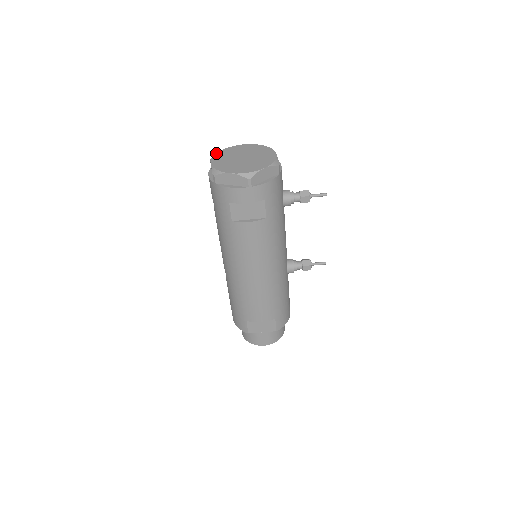
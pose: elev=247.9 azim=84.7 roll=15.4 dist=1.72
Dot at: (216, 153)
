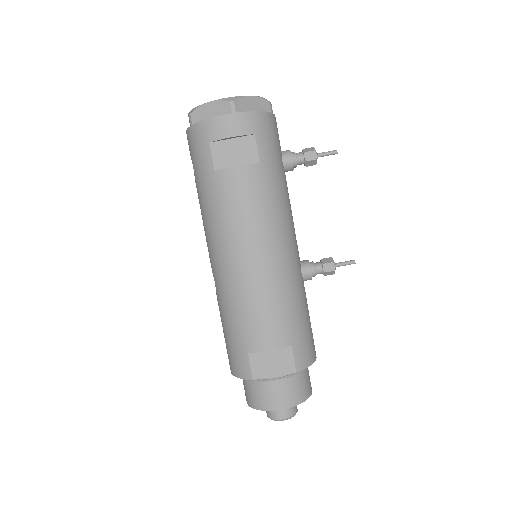
Dot at: occluded
